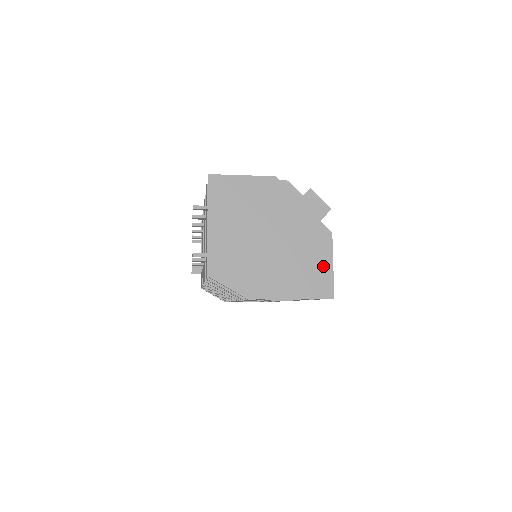
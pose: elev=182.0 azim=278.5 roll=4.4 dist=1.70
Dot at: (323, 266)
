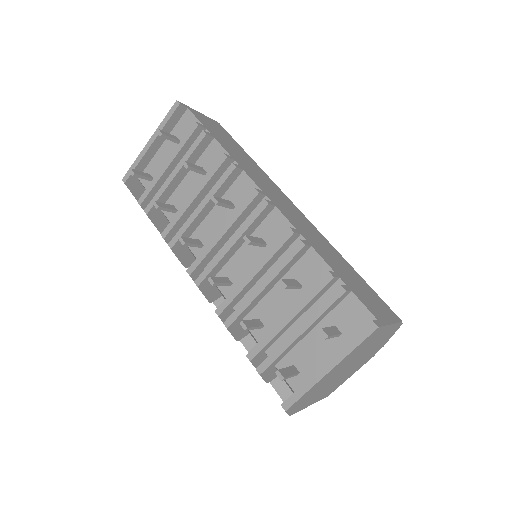
Dot at: occluded
